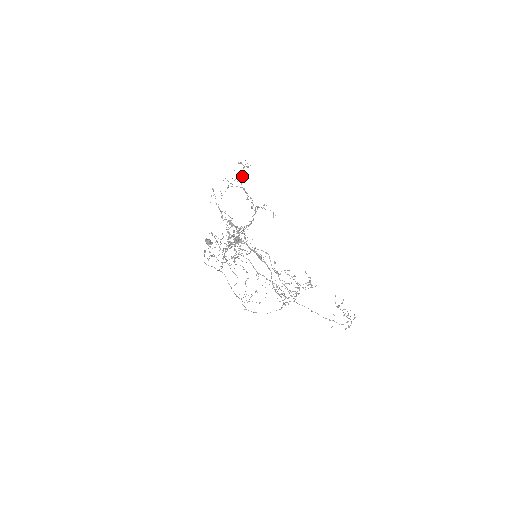
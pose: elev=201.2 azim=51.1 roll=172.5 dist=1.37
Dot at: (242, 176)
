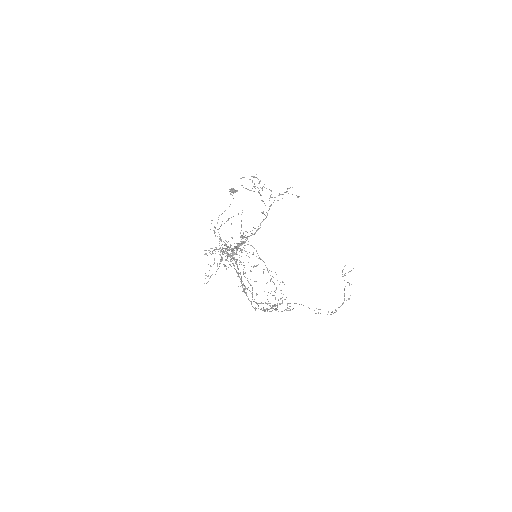
Dot at: (257, 187)
